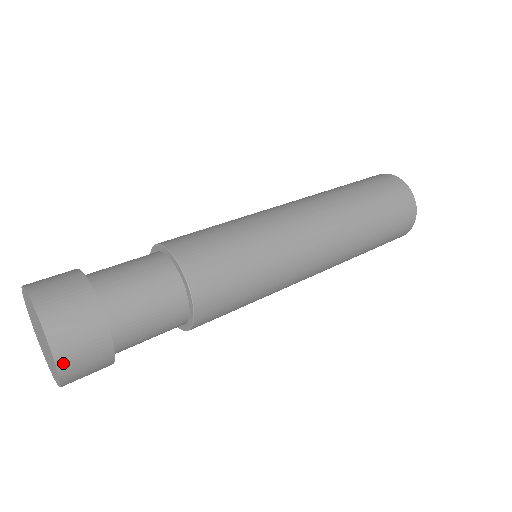
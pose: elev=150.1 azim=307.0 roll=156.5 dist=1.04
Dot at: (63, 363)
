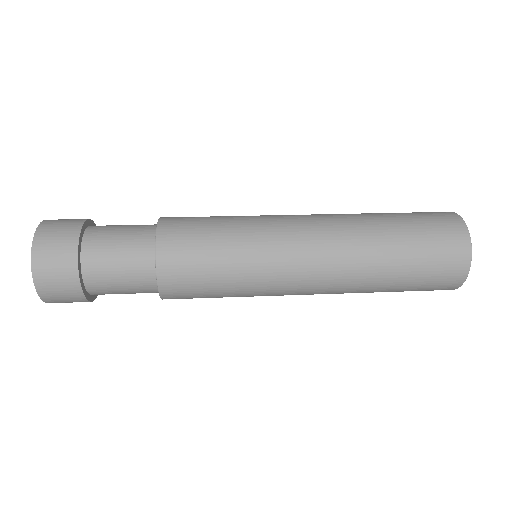
Dot at: (47, 300)
